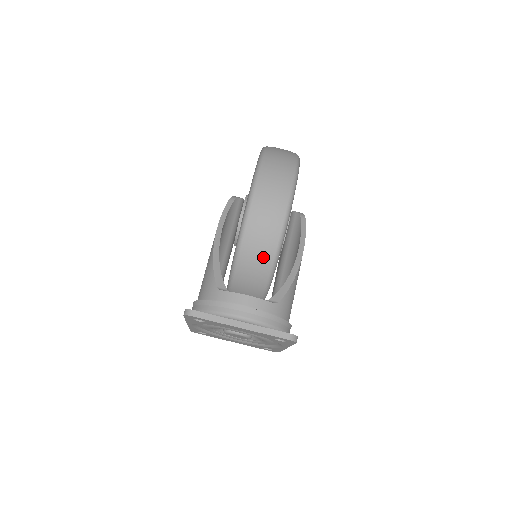
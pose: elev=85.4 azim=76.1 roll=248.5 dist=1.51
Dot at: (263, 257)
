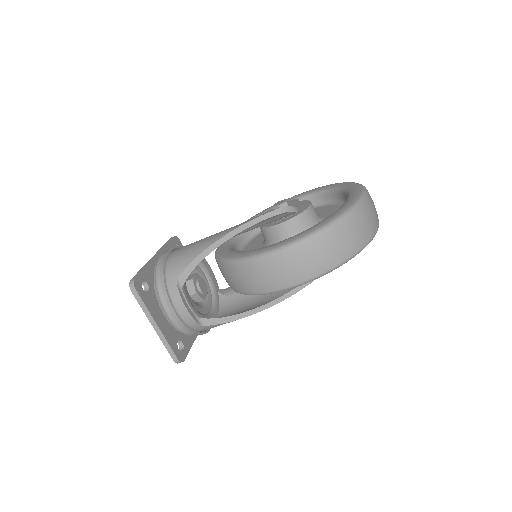
Dot at: (238, 285)
